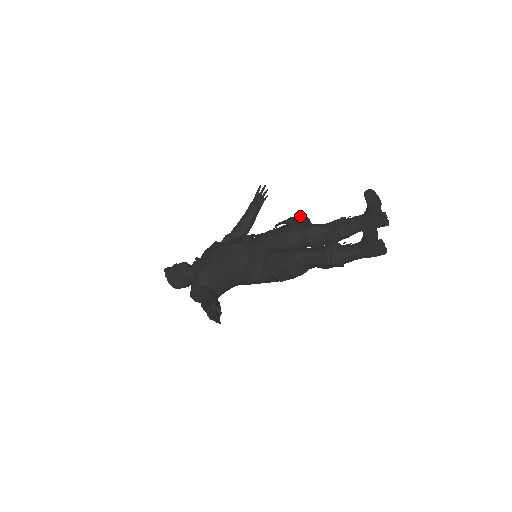
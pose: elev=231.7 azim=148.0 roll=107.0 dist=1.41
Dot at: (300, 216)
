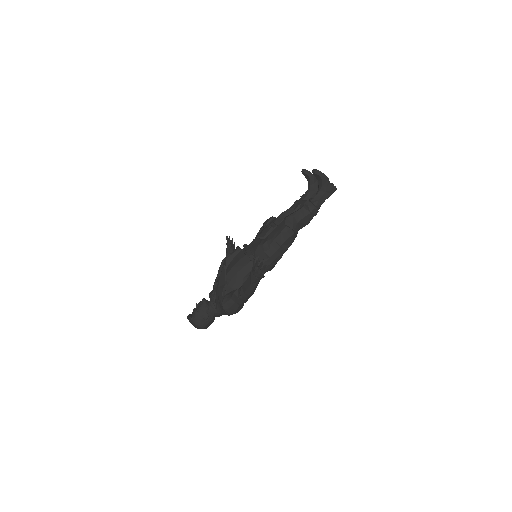
Dot at: (270, 218)
